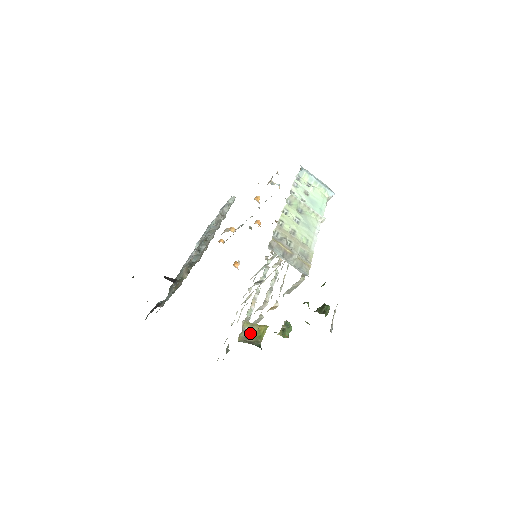
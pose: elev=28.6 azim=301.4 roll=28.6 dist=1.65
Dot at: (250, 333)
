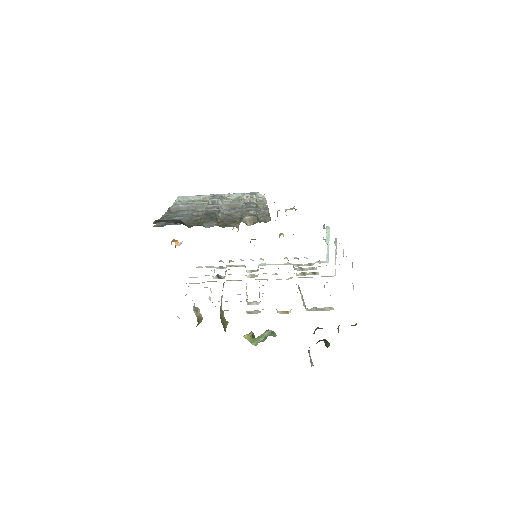
Dot at: (221, 317)
